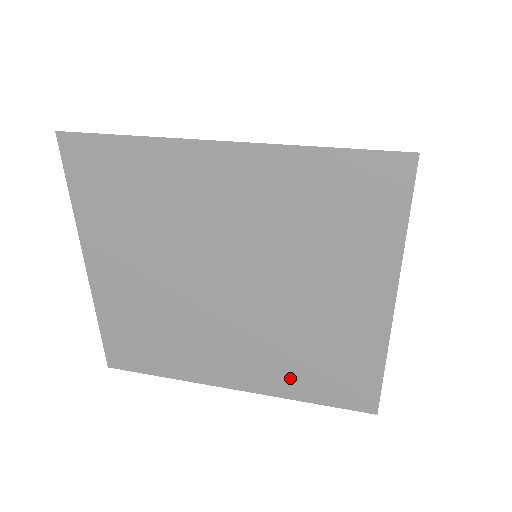
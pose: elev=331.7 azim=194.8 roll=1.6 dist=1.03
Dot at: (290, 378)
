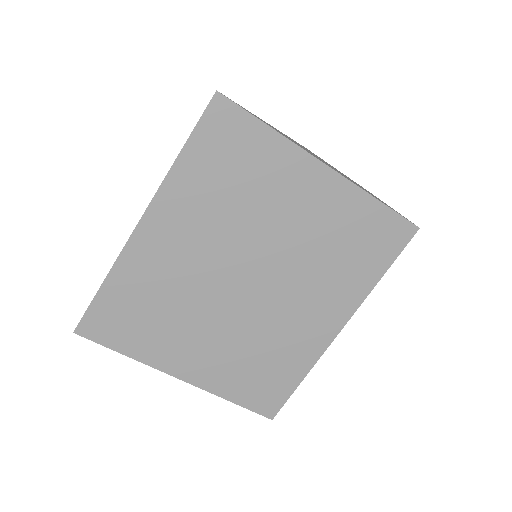
Dot at: (352, 279)
